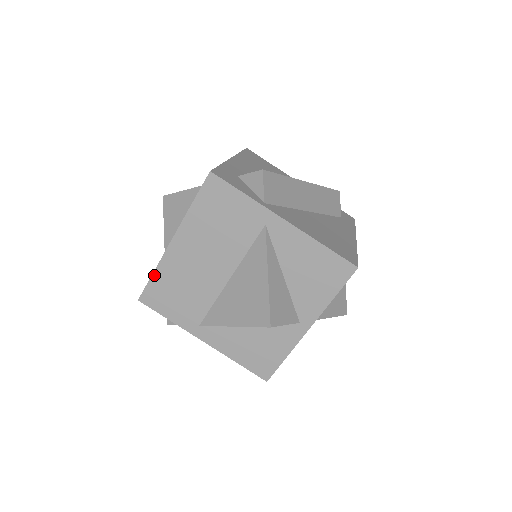
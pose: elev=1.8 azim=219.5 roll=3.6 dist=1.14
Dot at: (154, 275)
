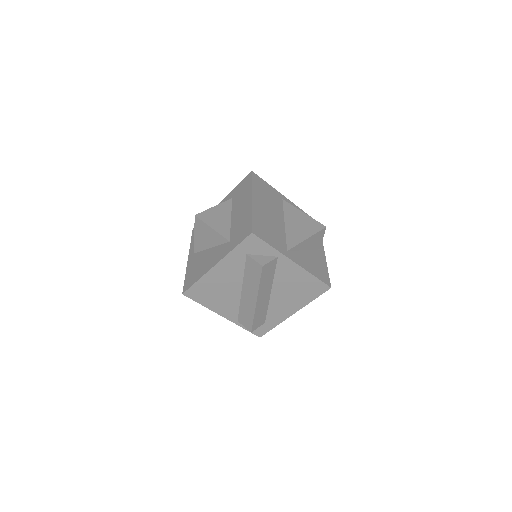
Dot at: (253, 217)
